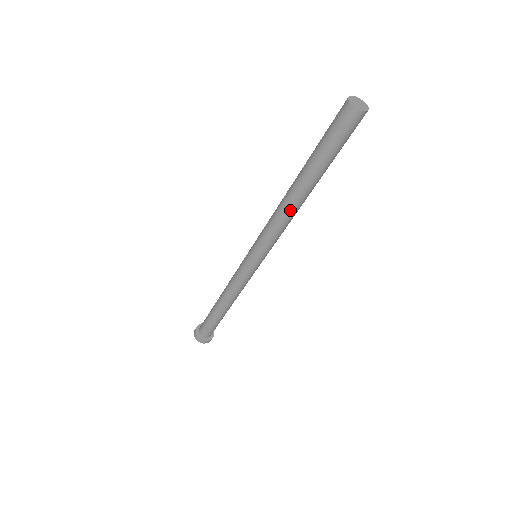
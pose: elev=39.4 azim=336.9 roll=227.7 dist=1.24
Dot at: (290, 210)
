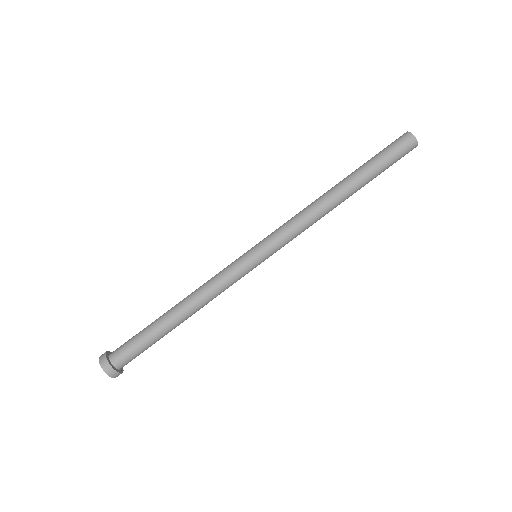
Dot at: (325, 207)
